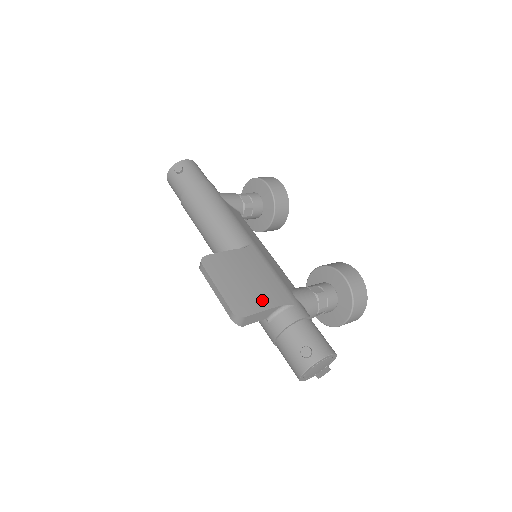
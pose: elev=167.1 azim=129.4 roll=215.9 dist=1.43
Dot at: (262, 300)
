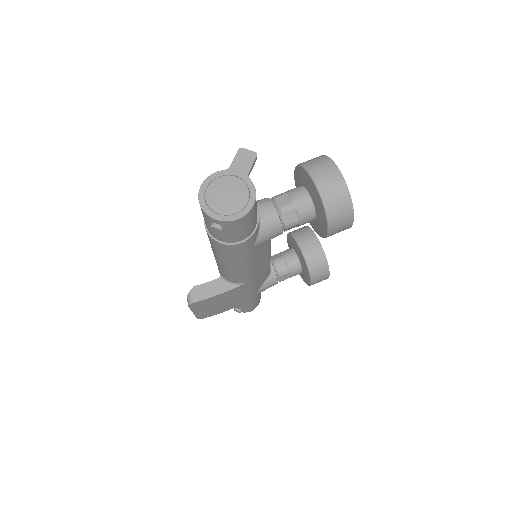
Dot at: (225, 309)
